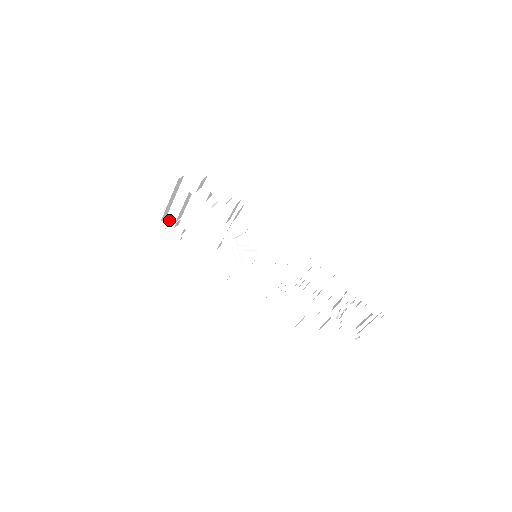
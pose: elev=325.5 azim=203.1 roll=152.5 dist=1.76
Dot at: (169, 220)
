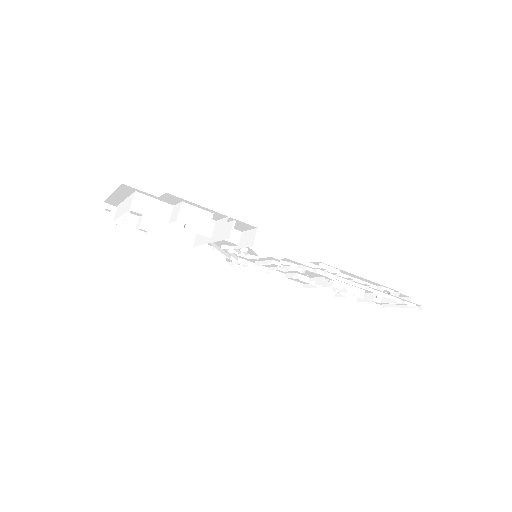
Dot at: (109, 206)
